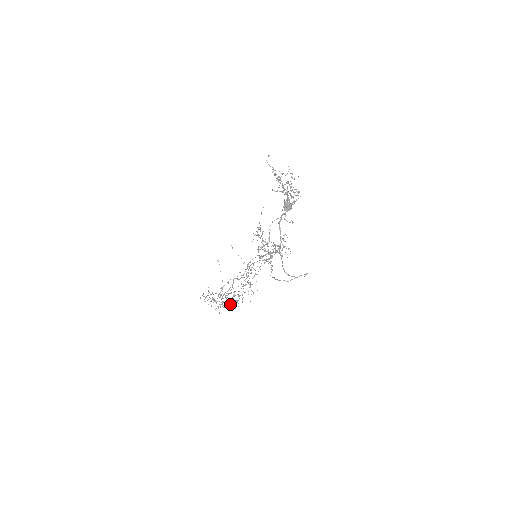
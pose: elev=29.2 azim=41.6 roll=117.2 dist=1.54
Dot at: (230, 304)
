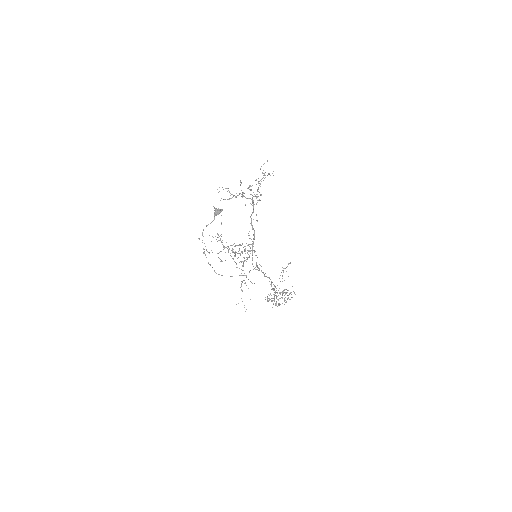
Dot at: occluded
